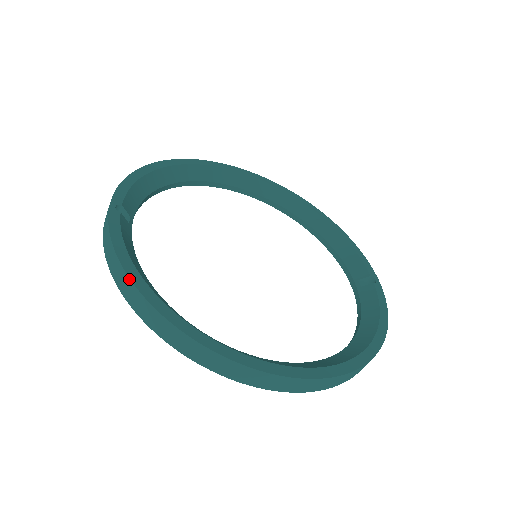
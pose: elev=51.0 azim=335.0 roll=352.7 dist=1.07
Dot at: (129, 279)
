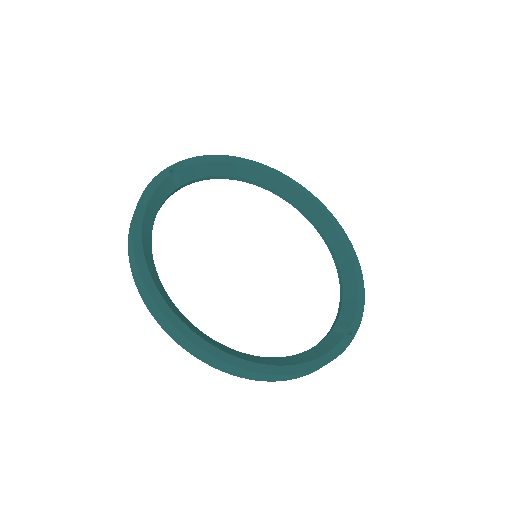
Dot at: (134, 214)
